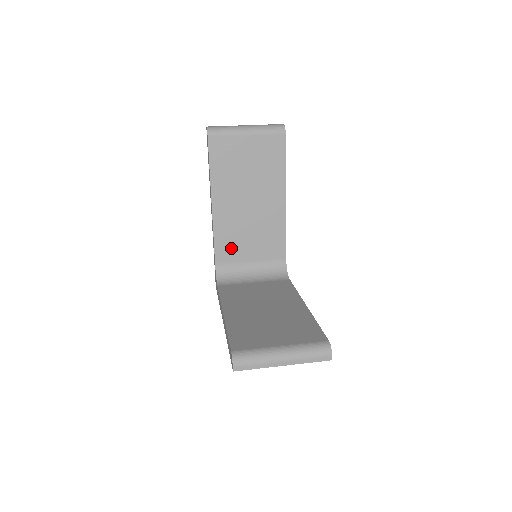
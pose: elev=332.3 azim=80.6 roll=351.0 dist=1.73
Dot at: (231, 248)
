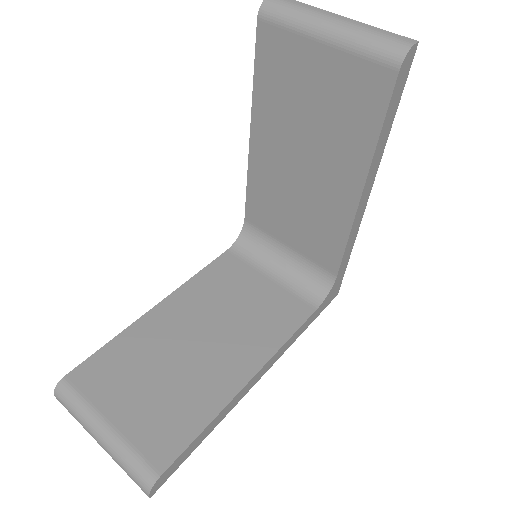
Dot at: (266, 213)
